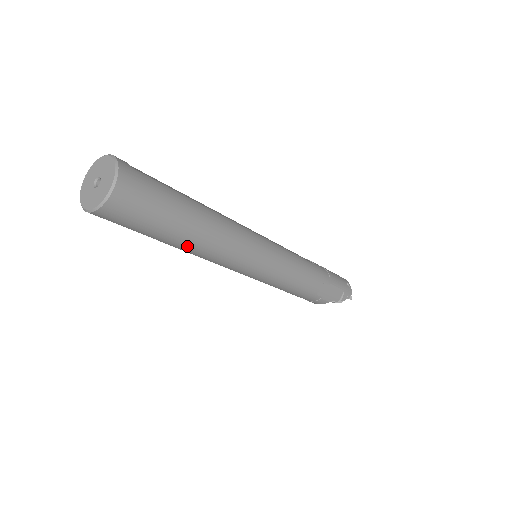
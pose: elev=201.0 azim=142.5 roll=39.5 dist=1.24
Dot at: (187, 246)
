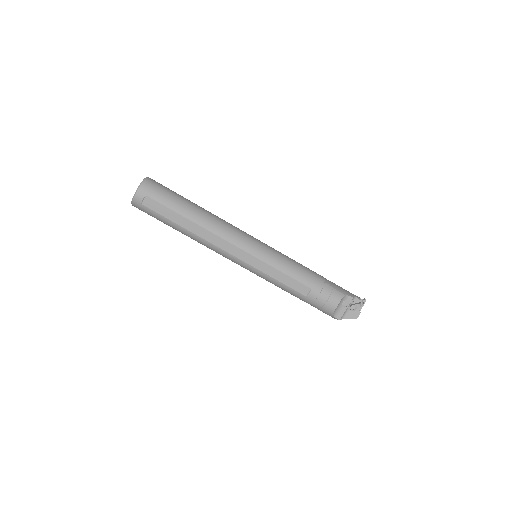
Dot at: (198, 215)
